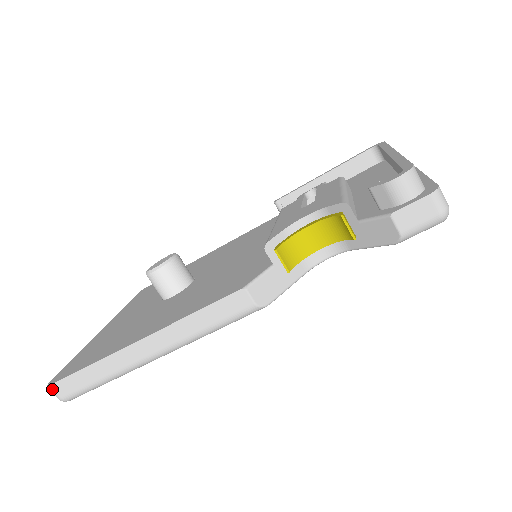
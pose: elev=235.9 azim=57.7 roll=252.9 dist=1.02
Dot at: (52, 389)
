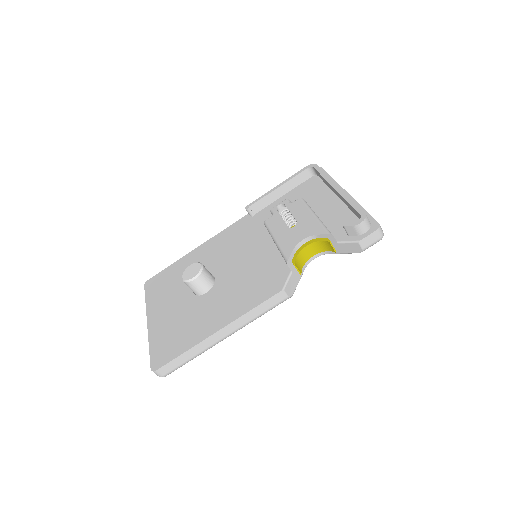
Dot at: (157, 372)
